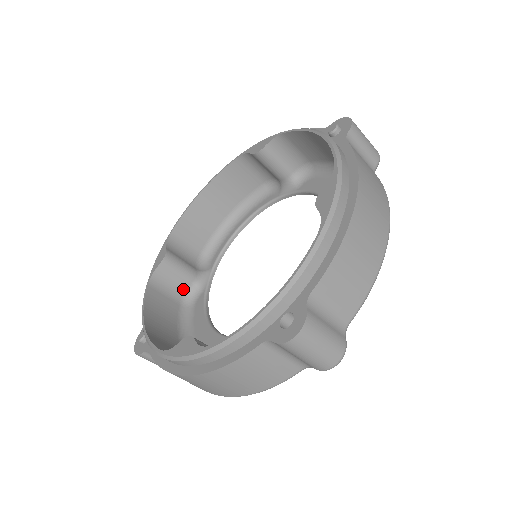
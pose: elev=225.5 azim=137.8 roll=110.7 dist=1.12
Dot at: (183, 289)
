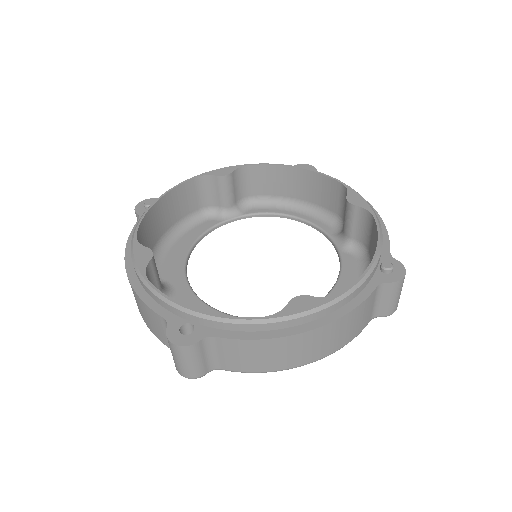
Dot at: (213, 203)
